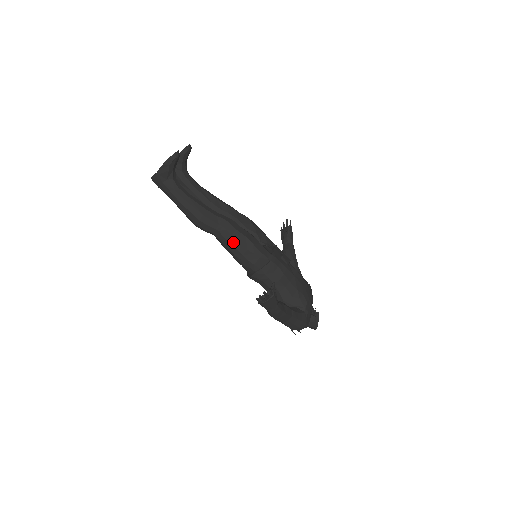
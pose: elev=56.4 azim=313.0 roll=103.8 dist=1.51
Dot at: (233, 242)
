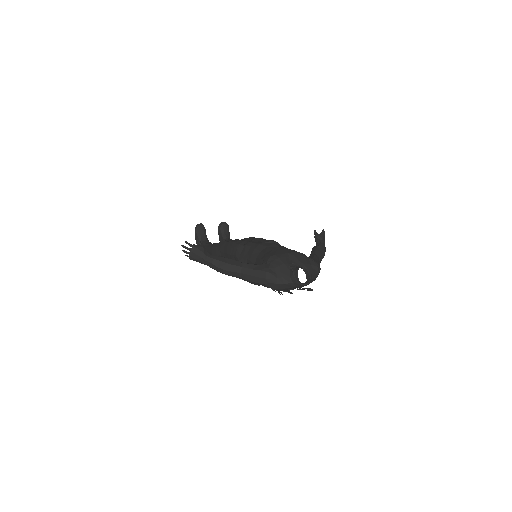
Dot at: (225, 251)
